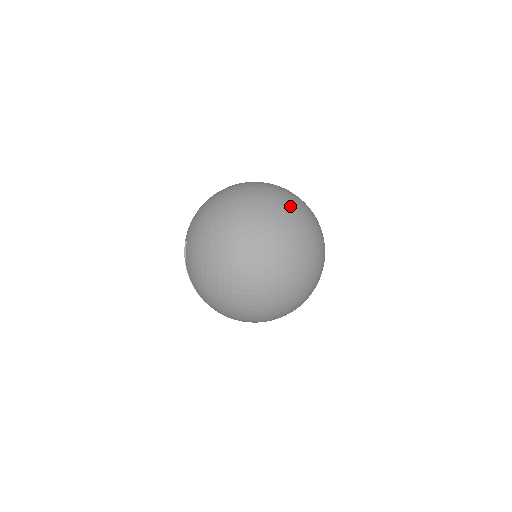
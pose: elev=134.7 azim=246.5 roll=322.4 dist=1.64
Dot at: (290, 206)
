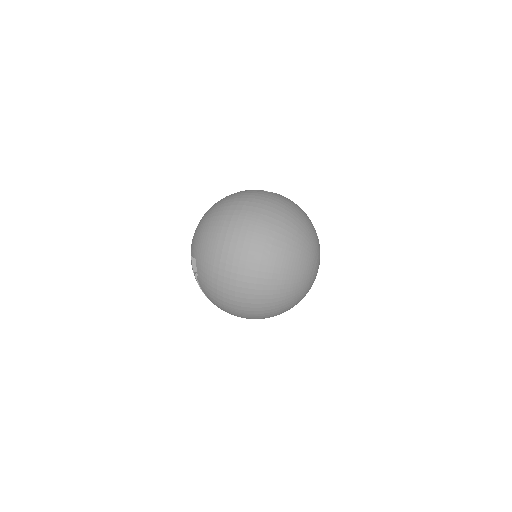
Dot at: (291, 222)
